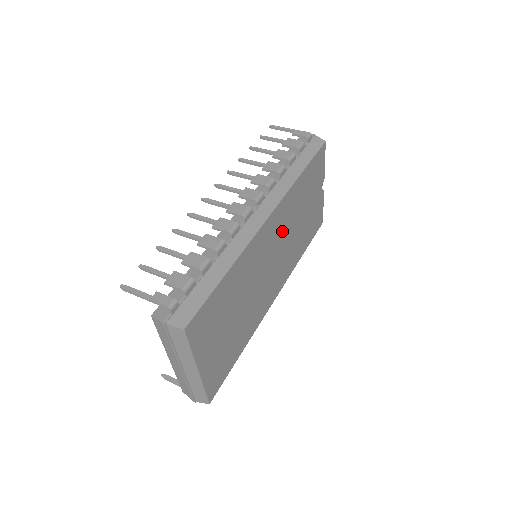
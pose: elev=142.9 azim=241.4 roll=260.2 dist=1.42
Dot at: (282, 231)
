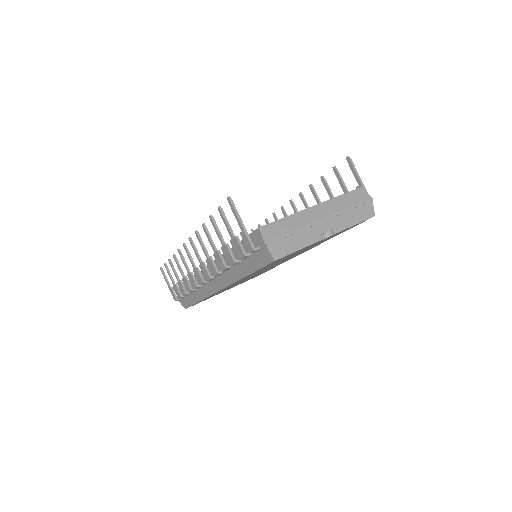
Dot at: occluded
